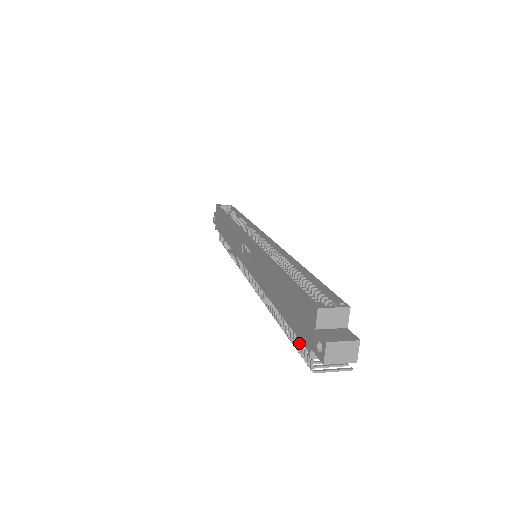
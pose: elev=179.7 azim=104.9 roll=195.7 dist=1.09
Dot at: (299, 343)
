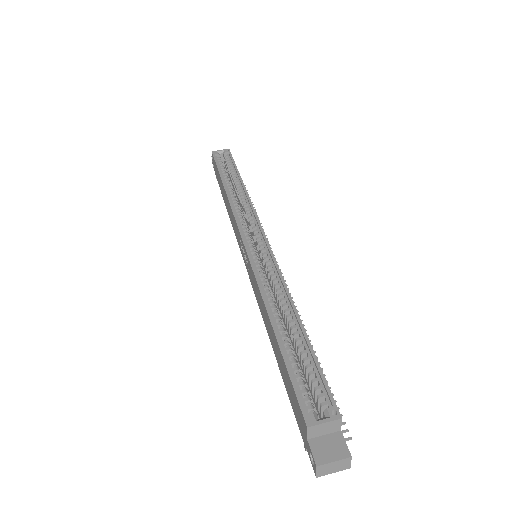
Dot at: occluded
